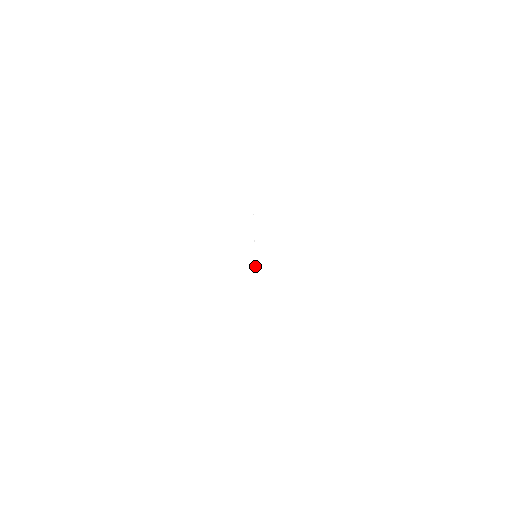
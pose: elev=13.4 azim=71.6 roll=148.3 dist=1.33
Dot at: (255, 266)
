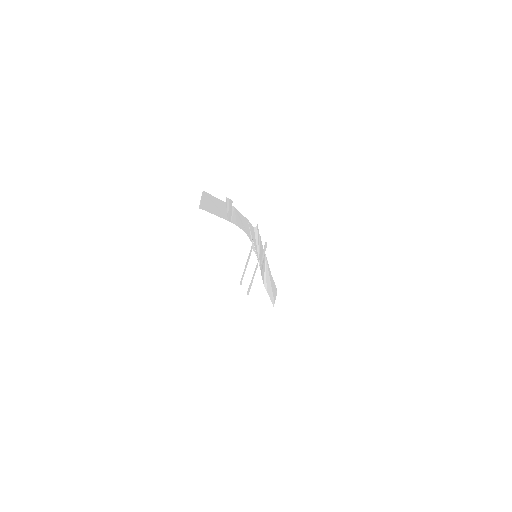
Dot at: (257, 259)
